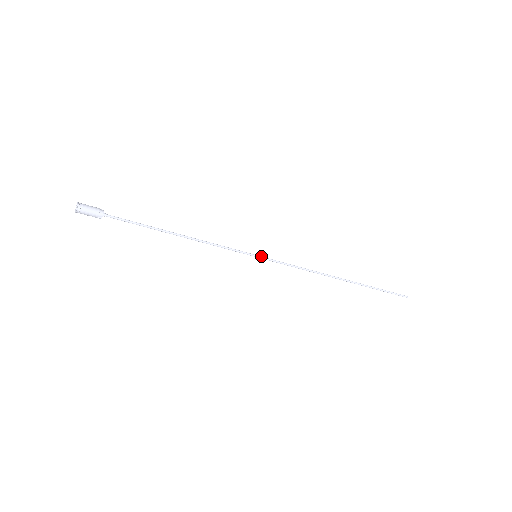
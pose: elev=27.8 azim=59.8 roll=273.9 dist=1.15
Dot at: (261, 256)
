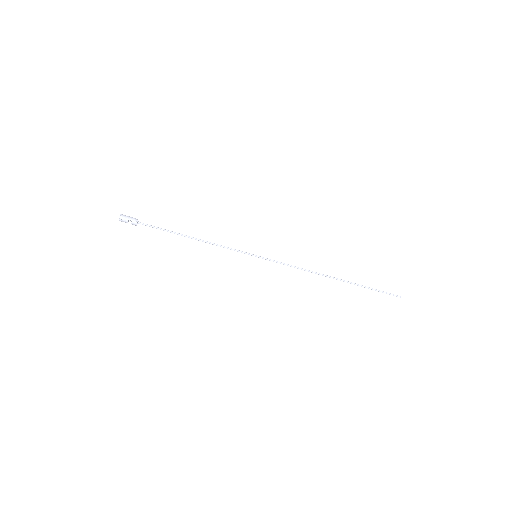
Dot at: (260, 257)
